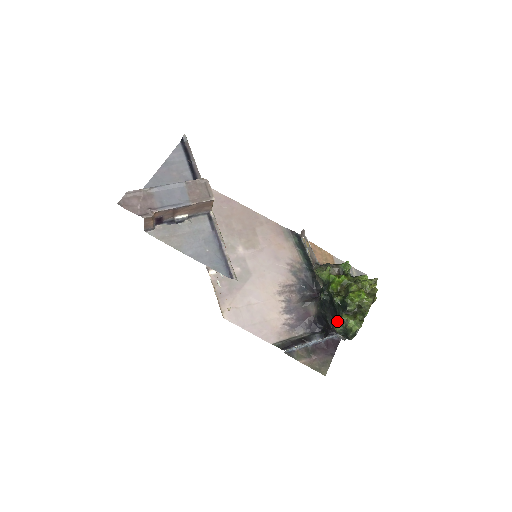
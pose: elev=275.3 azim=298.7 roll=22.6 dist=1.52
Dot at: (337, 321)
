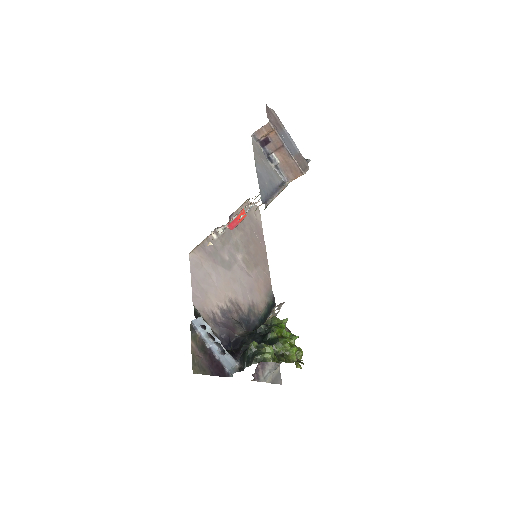
Dot at: occluded
